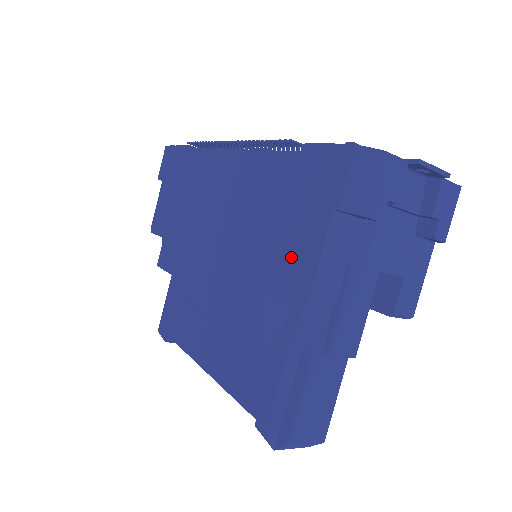
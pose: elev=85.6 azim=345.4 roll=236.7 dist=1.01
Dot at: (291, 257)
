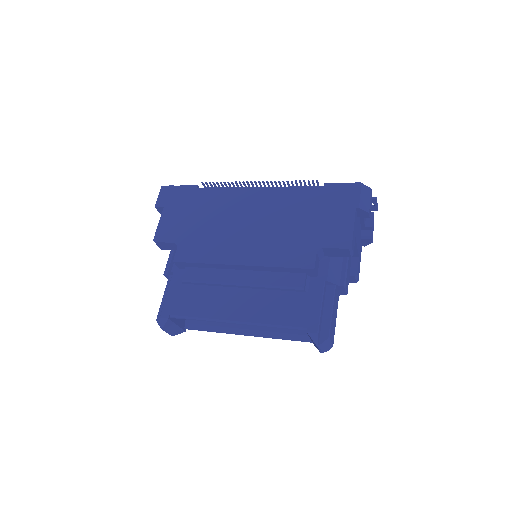
Dot at: (332, 231)
